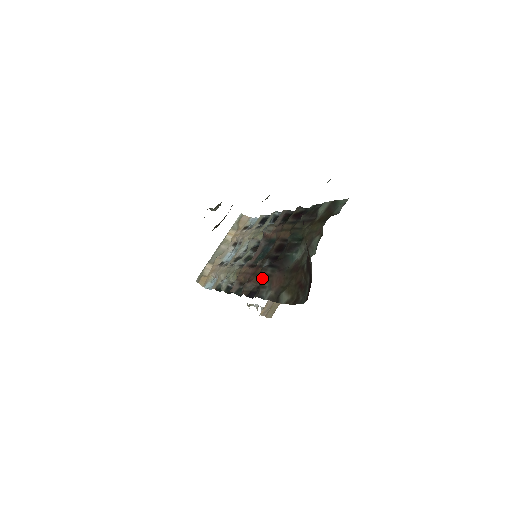
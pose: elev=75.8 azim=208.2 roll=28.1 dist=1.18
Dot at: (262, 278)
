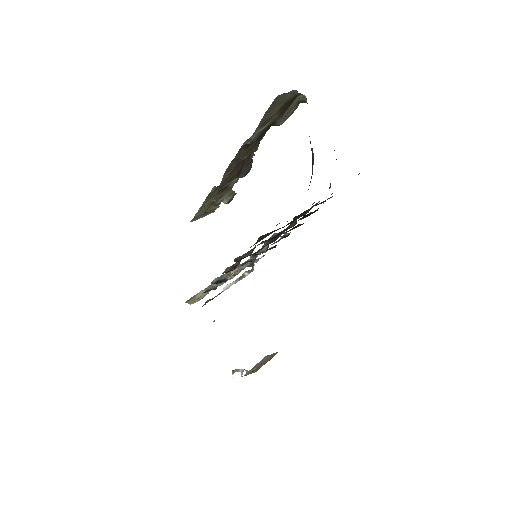
Dot at: (258, 240)
